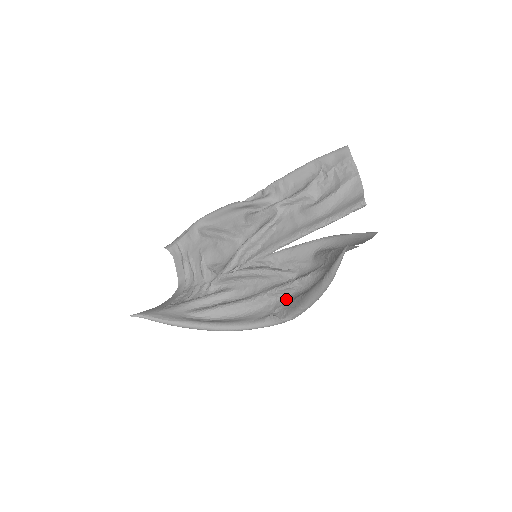
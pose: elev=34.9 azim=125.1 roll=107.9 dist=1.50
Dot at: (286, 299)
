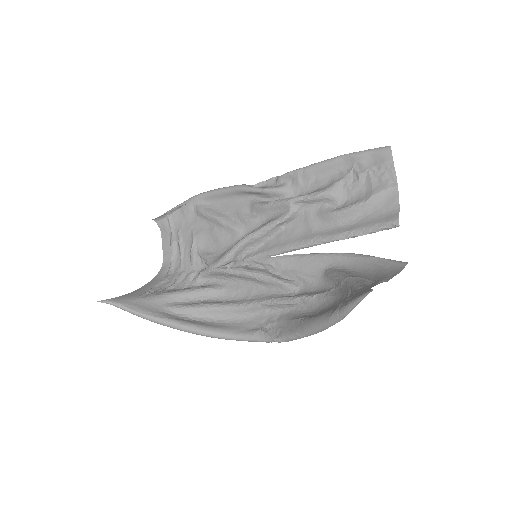
Dot at: (282, 315)
